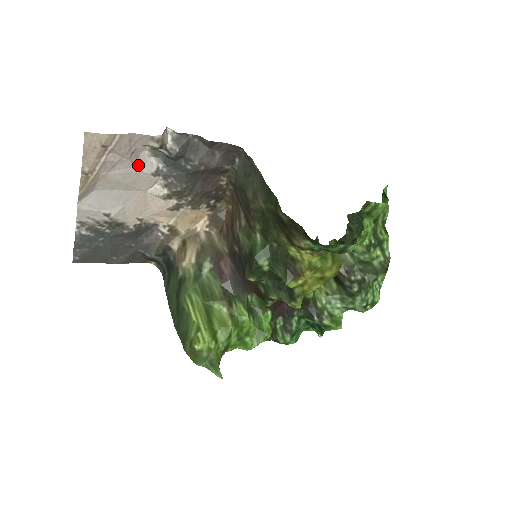
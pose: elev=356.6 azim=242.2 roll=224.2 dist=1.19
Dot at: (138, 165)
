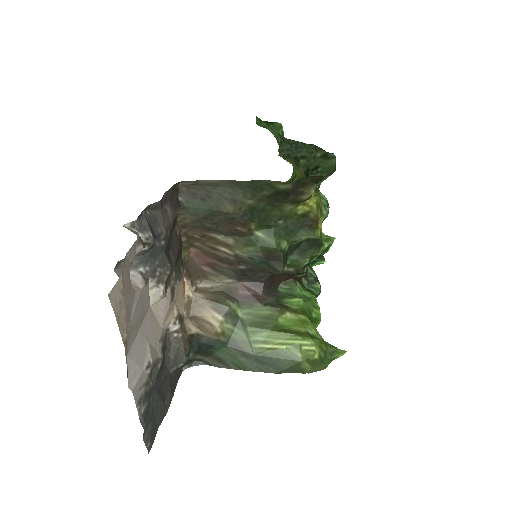
Dot at: (133, 288)
